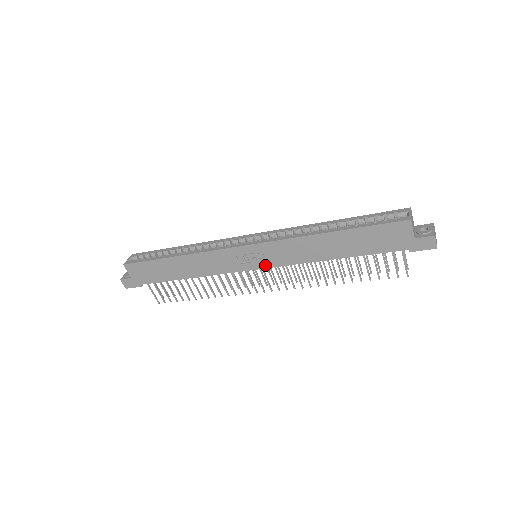
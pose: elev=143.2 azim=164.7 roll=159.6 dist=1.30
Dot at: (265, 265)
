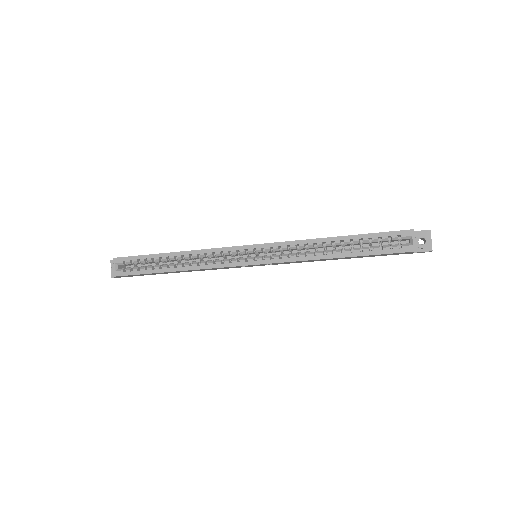
Dot at: occluded
